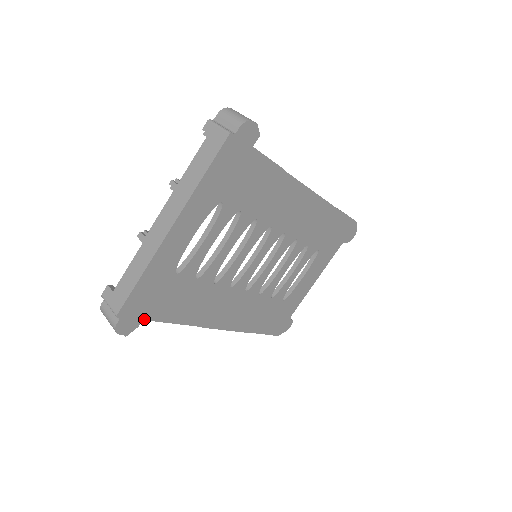
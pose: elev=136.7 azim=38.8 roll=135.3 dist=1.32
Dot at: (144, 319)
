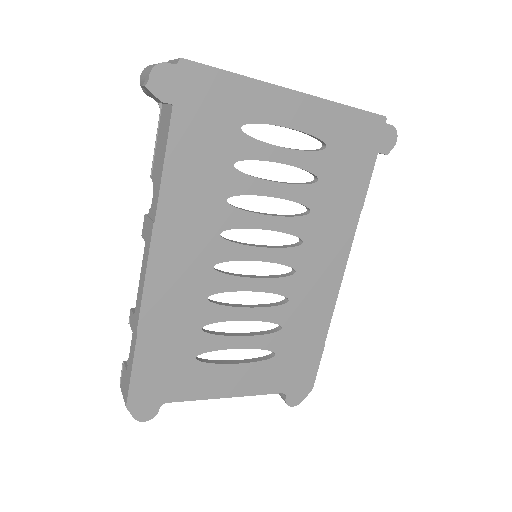
Dot at: (174, 107)
